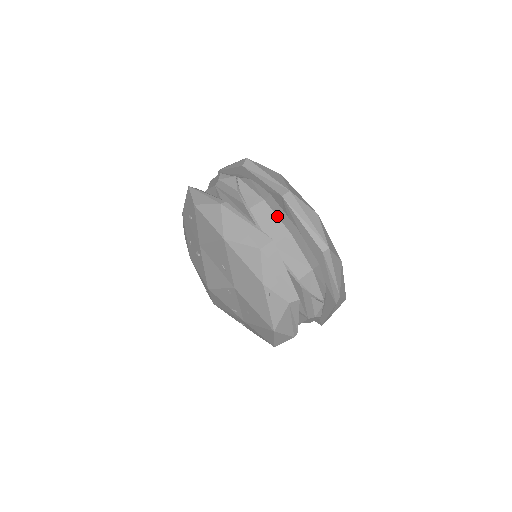
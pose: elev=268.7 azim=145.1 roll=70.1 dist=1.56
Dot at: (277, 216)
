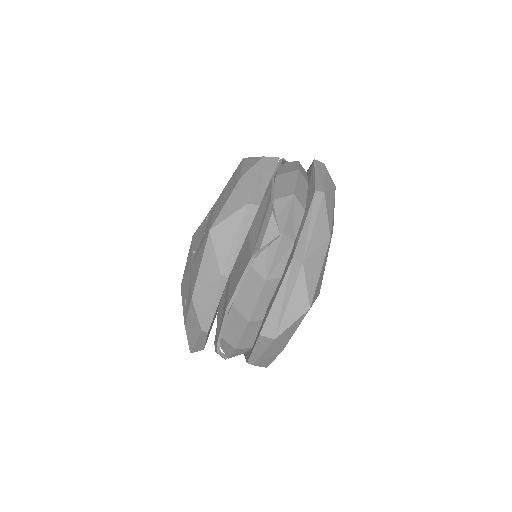
Dot at: (299, 165)
